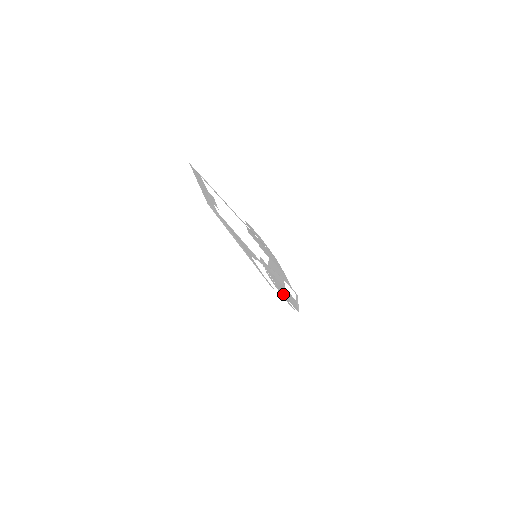
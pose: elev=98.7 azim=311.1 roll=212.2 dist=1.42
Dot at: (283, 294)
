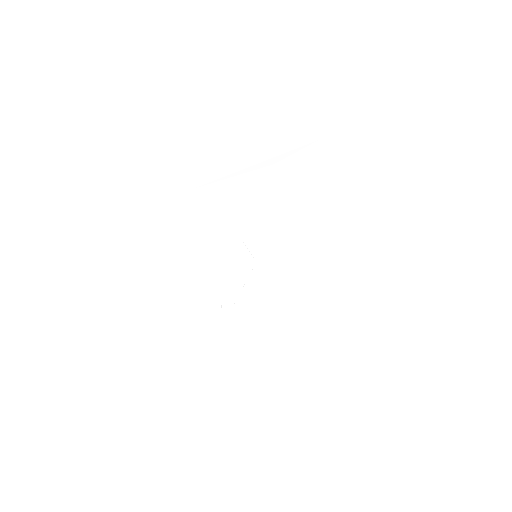
Dot at: (239, 310)
